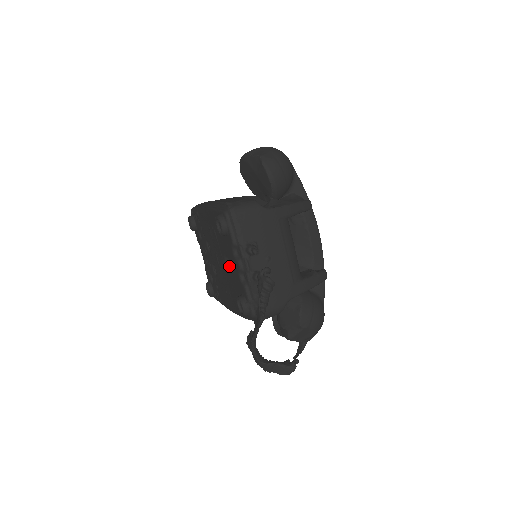
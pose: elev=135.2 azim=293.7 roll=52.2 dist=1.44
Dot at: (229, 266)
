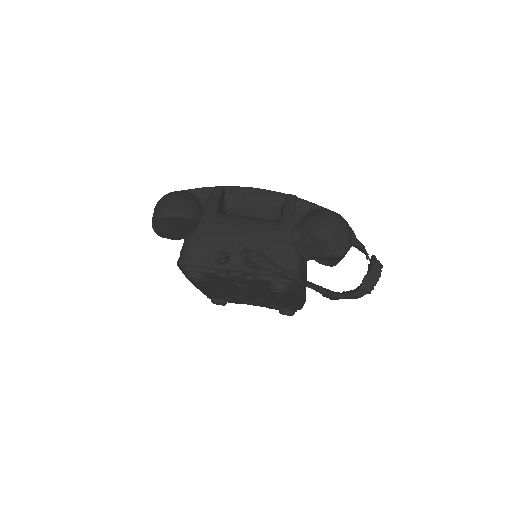
Dot at: (246, 285)
